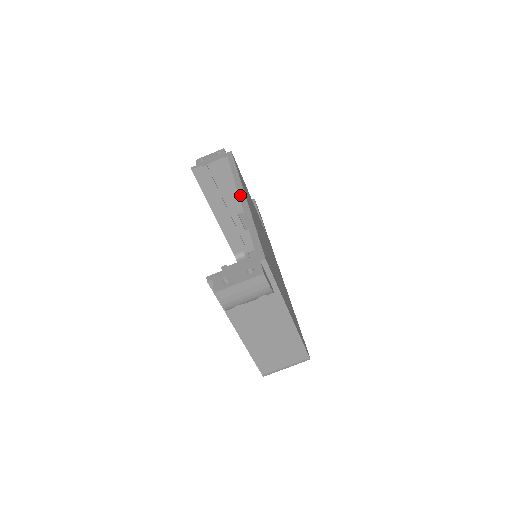
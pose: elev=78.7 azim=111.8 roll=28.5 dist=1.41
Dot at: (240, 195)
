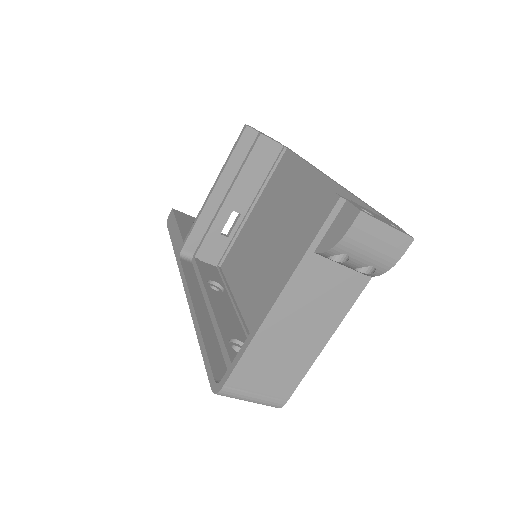
Dot at: (326, 175)
